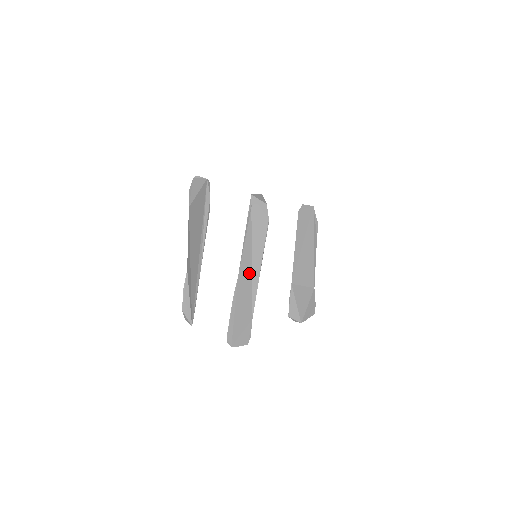
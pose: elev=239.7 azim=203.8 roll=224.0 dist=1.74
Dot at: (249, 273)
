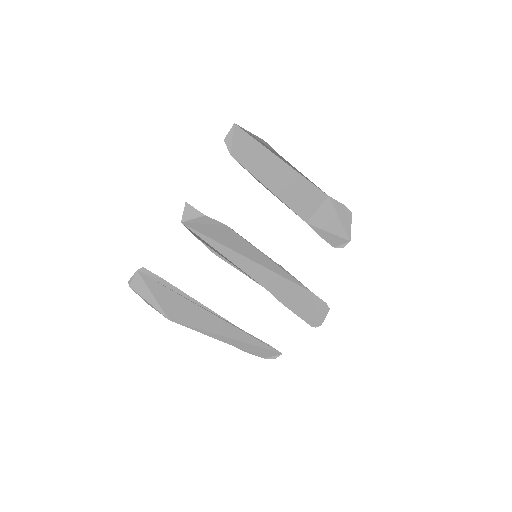
Dot at: (269, 274)
